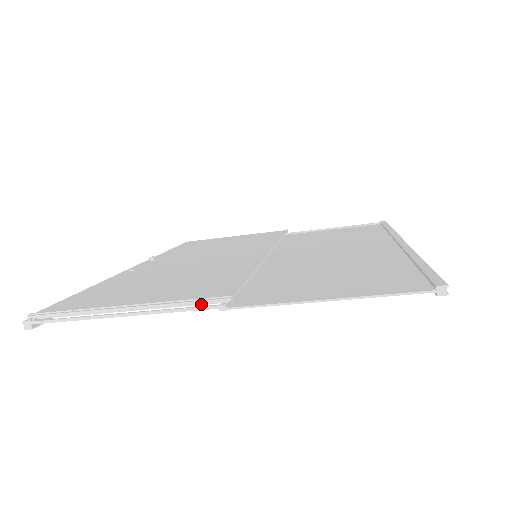
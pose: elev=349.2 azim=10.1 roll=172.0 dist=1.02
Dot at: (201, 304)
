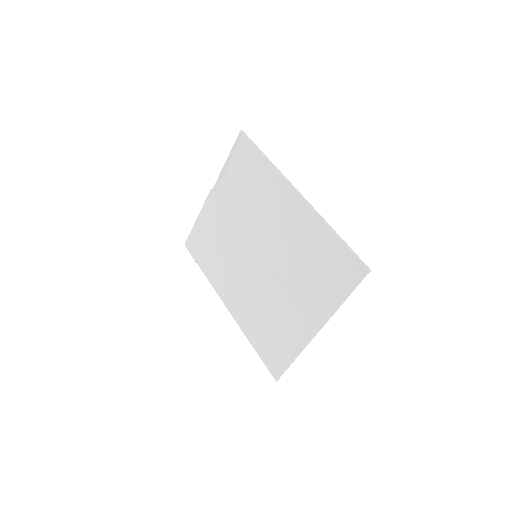
Dot at: (313, 336)
